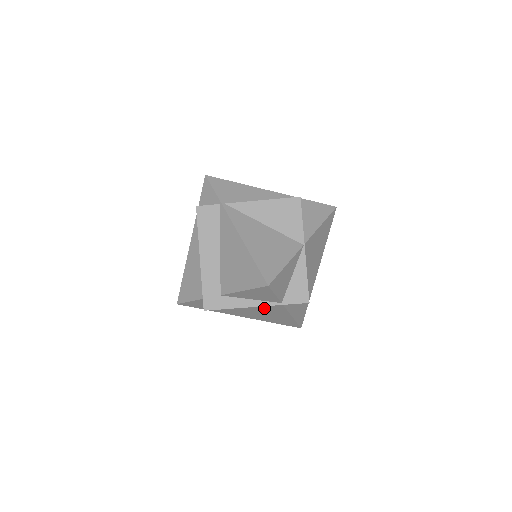
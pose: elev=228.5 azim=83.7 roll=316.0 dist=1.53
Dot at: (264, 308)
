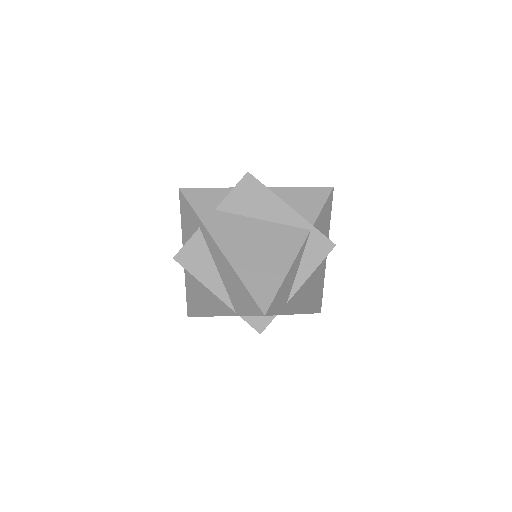
Dot at: (278, 233)
